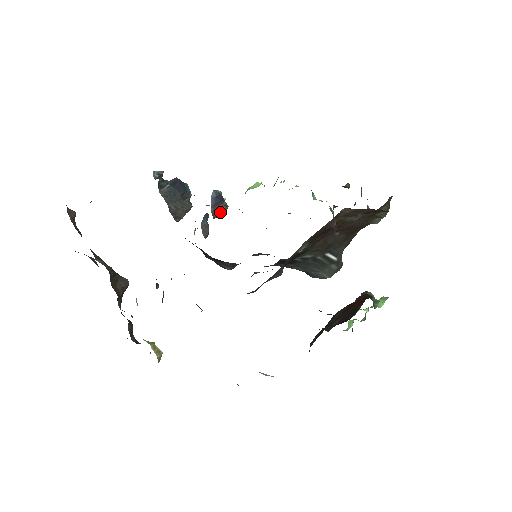
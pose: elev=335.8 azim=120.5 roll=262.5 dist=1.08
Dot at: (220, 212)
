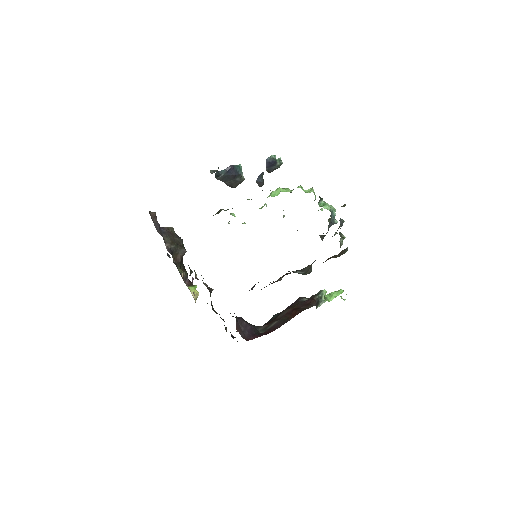
Dot at: occluded
